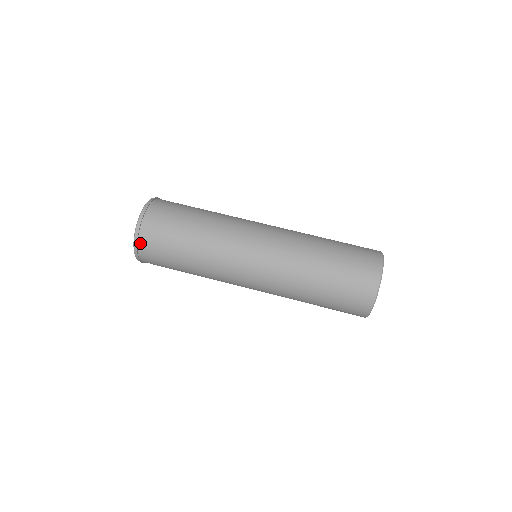
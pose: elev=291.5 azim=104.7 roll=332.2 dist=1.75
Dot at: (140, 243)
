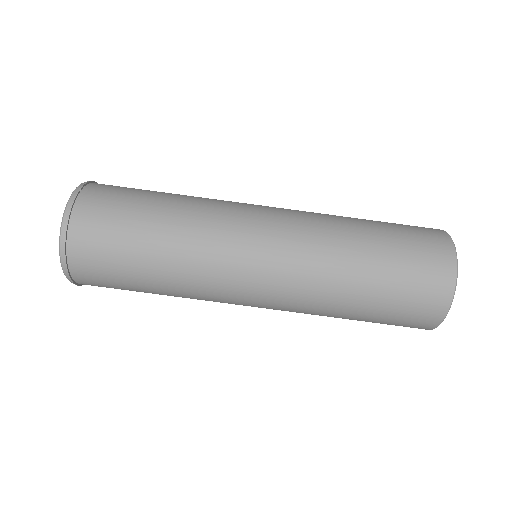
Dot at: (70, 256)
